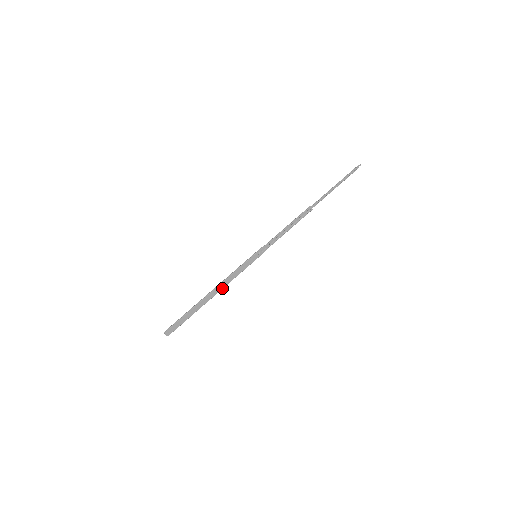
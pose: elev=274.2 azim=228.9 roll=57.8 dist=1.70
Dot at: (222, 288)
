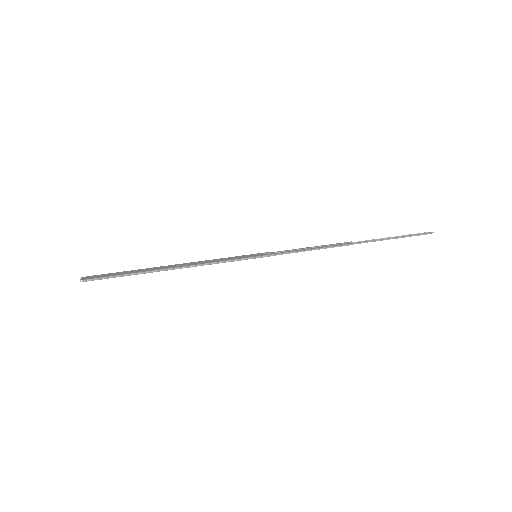
Dot at: (191, 265)
